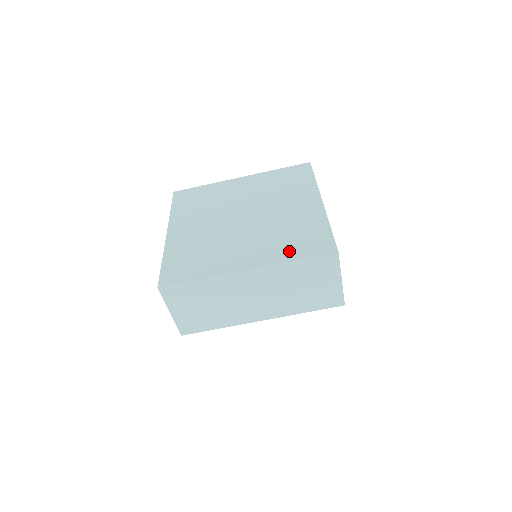
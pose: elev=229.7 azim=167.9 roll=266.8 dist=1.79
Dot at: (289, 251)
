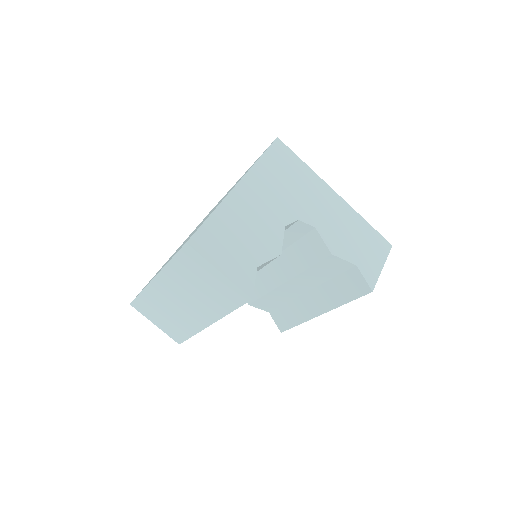
Dot at: occluded
